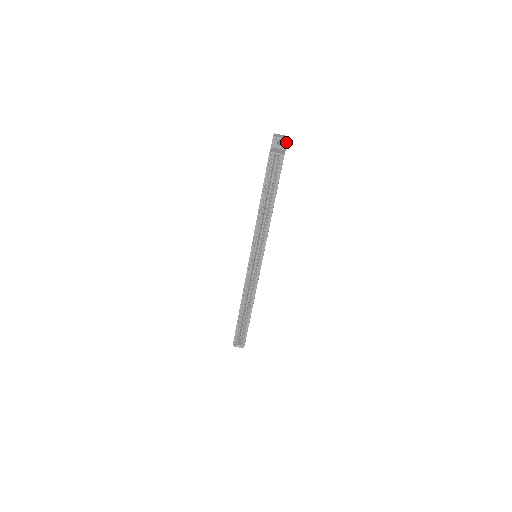
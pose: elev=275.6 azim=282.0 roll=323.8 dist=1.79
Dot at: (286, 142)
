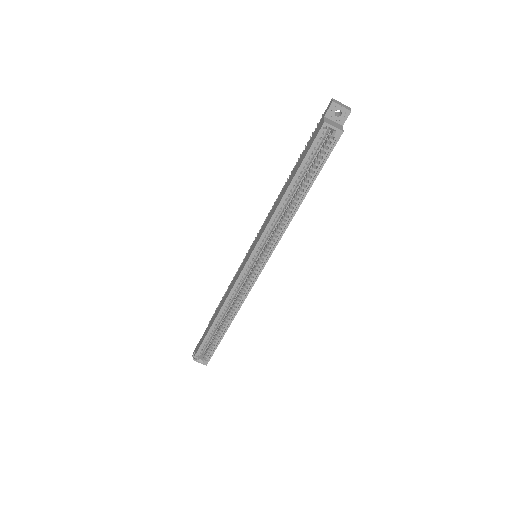
Dot at: (347, 115)
